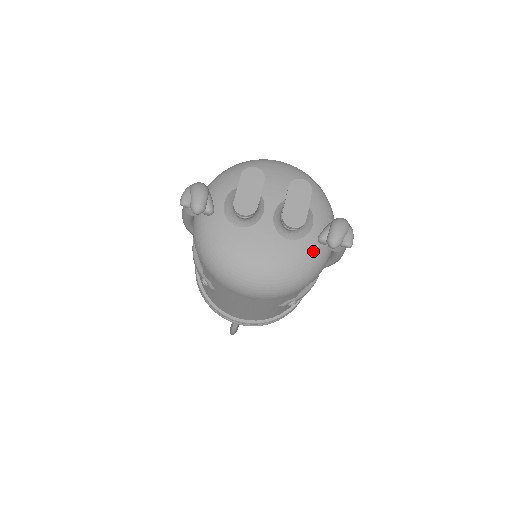
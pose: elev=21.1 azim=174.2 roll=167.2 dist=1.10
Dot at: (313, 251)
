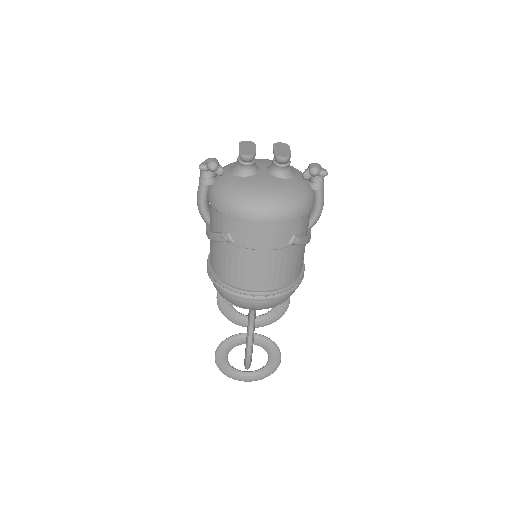
Dot at: (302, 186)
